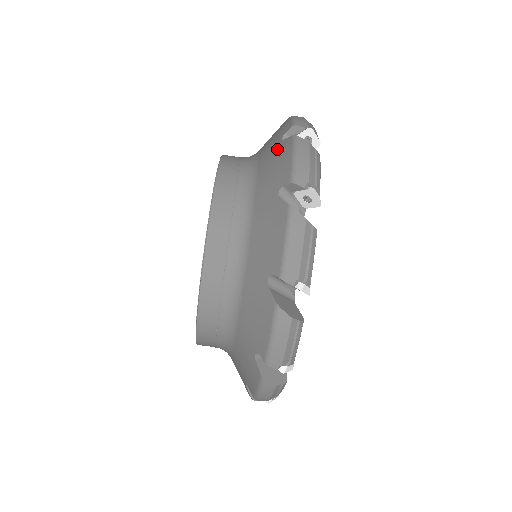
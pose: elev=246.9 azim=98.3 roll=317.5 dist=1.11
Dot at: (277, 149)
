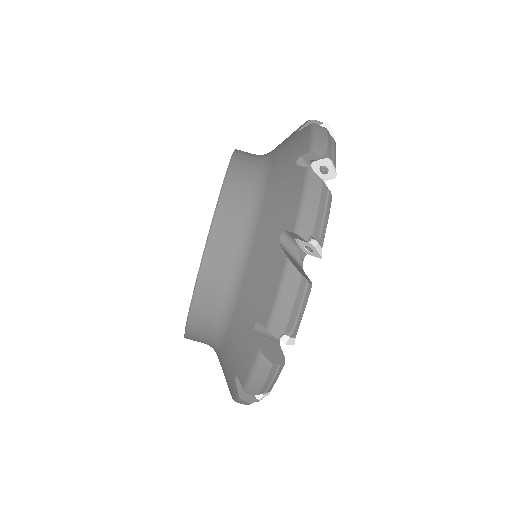
Dot at: (289, 176)
